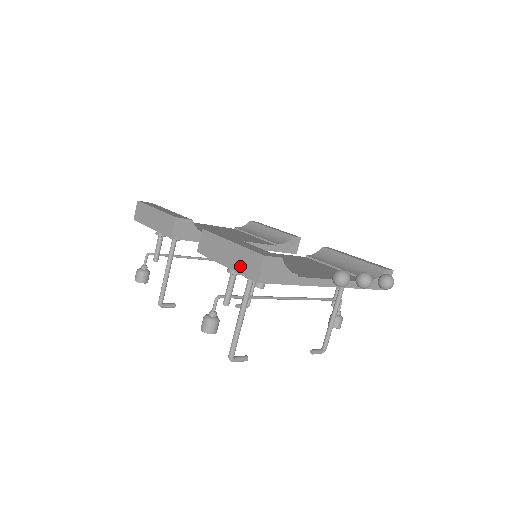
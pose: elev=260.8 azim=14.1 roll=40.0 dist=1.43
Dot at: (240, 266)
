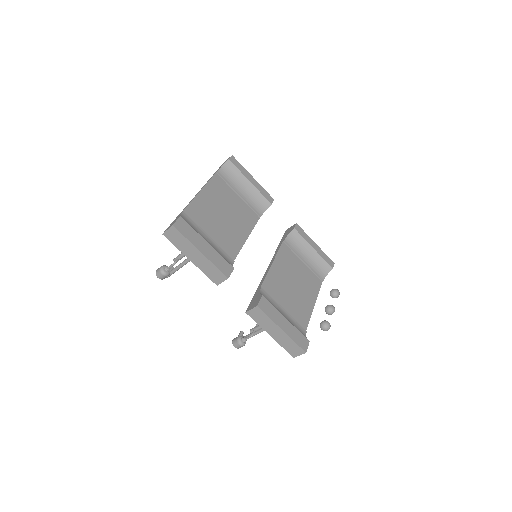
Dot at: (284, 344)
